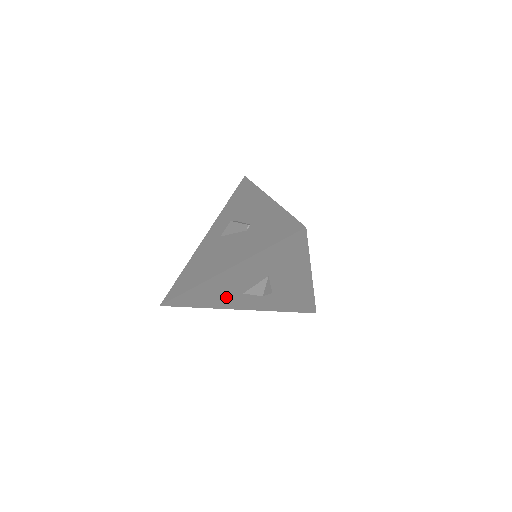
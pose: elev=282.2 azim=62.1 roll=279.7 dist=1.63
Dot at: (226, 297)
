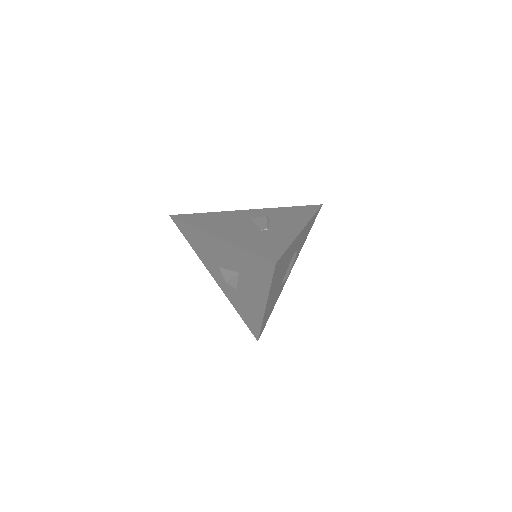
Dot at: (208, 257)
